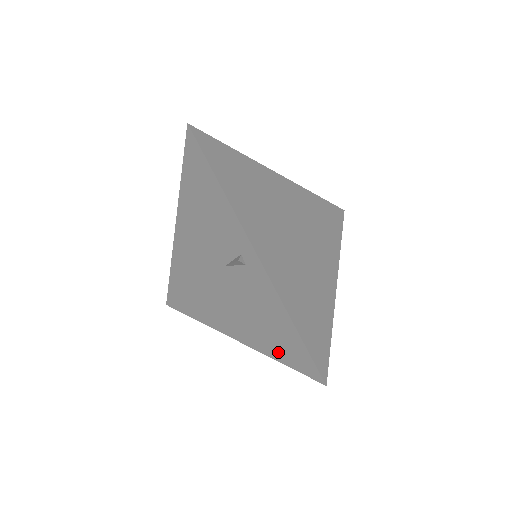
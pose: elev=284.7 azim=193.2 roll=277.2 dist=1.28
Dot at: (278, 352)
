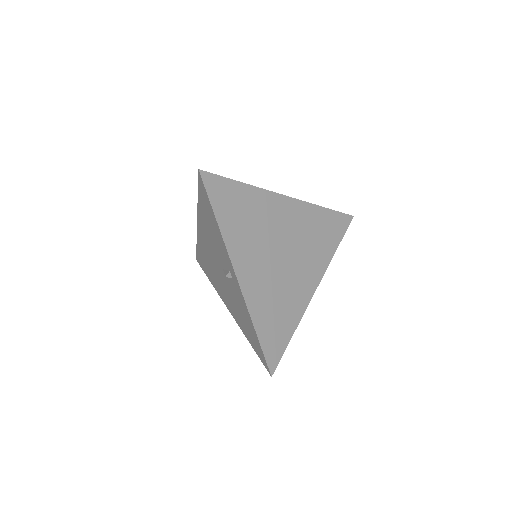
Dot at: (250, 339)
